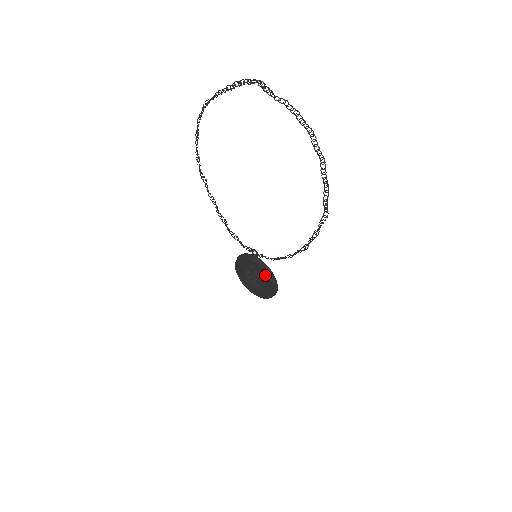
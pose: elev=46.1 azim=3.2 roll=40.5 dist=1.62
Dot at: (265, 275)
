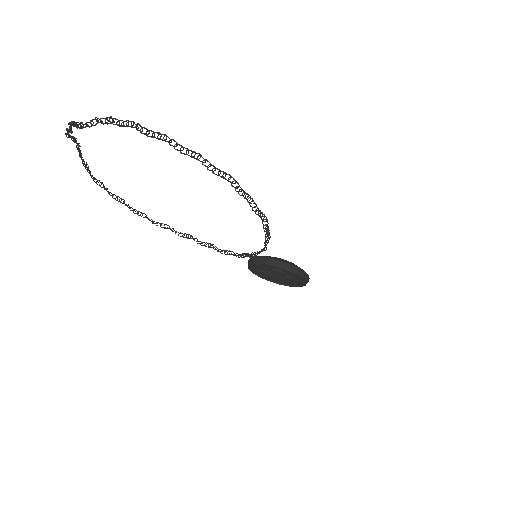
Dot at: occluded
